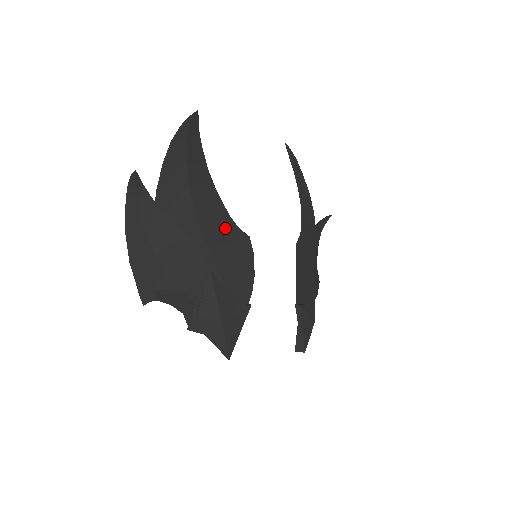
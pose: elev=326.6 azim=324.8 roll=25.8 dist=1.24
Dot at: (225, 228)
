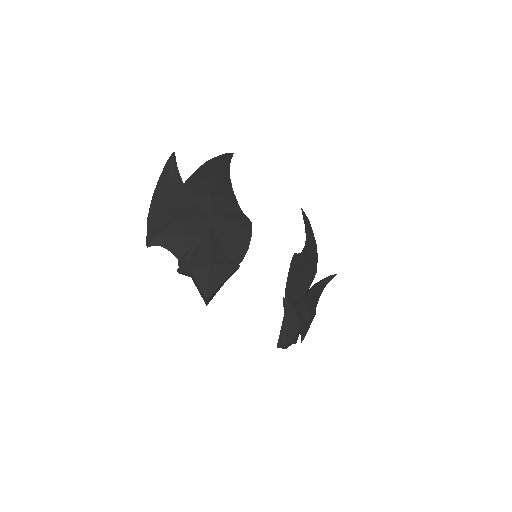
Dot at: (232, 209)
